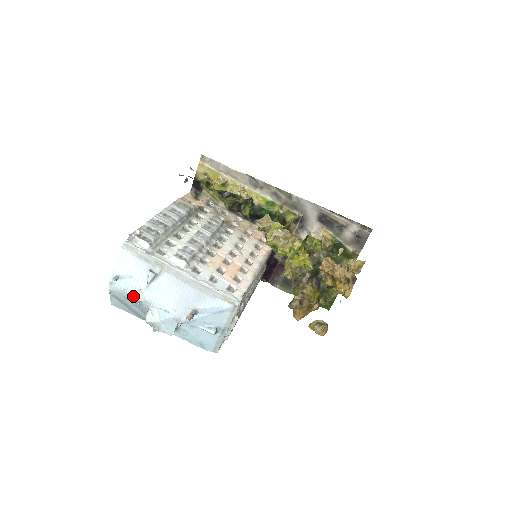
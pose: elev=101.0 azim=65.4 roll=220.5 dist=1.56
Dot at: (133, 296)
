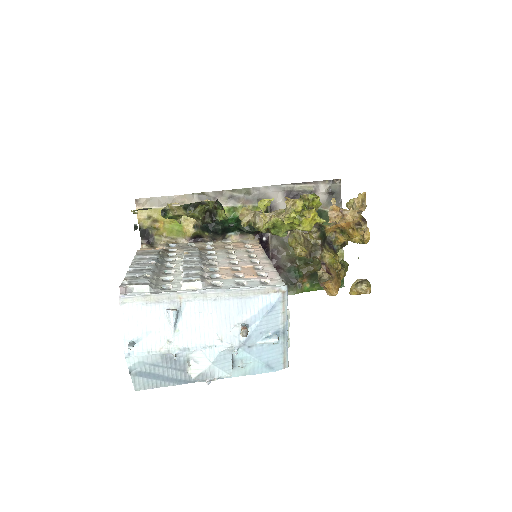
Dot at: (163, 354)
